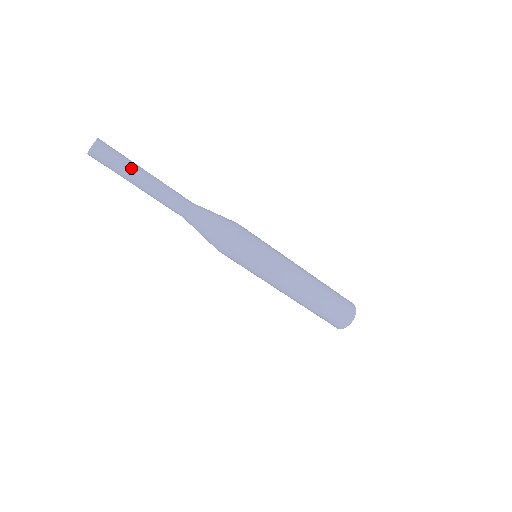
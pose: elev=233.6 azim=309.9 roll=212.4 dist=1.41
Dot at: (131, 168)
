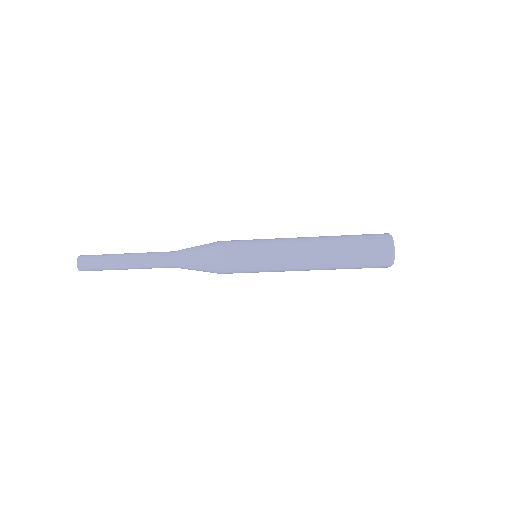
Dot at: (113, 269)
